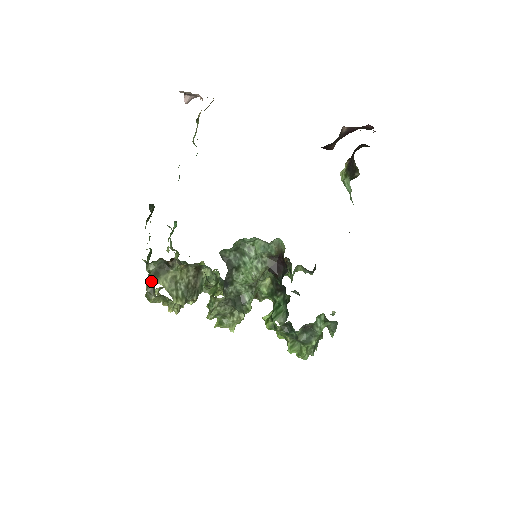
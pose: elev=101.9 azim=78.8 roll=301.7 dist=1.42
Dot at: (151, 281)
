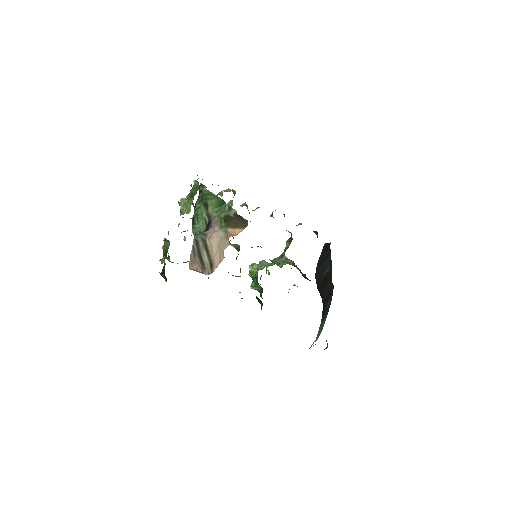
Dot at: occluded
